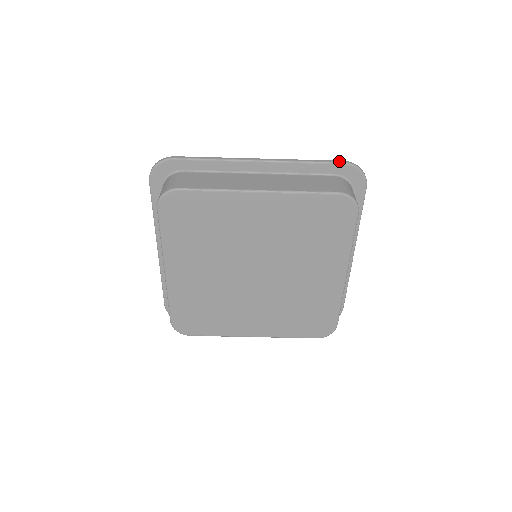
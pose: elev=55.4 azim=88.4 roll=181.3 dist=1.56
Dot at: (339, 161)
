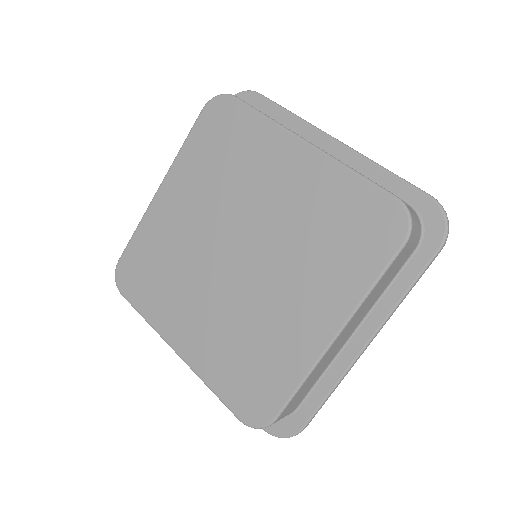
Dot at: occluded
